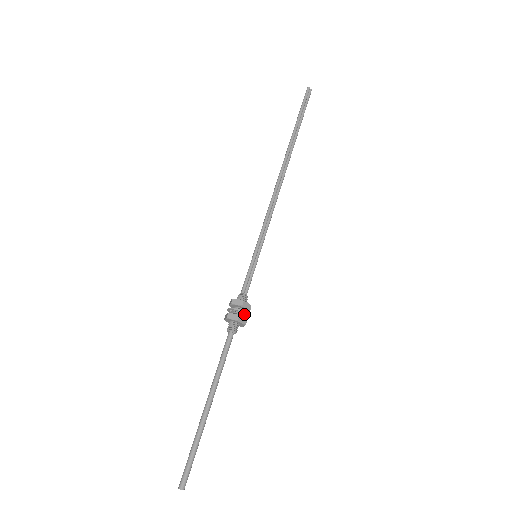
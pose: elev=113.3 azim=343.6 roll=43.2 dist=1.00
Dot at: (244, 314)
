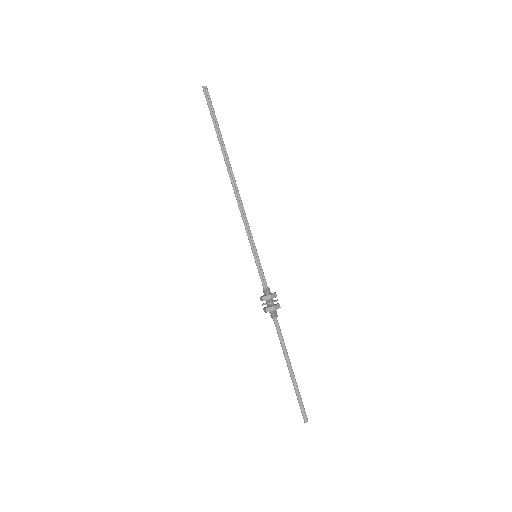
Dot at: occluded
